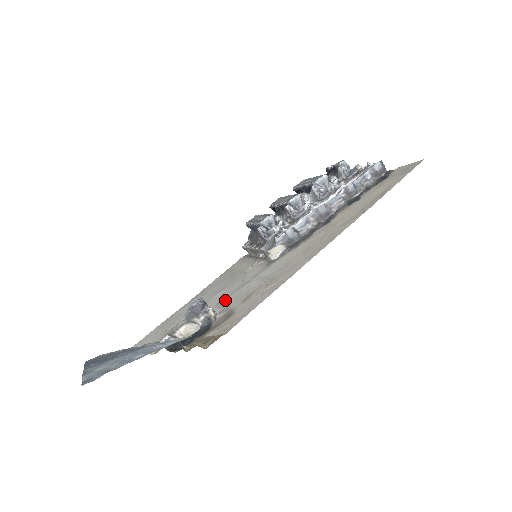
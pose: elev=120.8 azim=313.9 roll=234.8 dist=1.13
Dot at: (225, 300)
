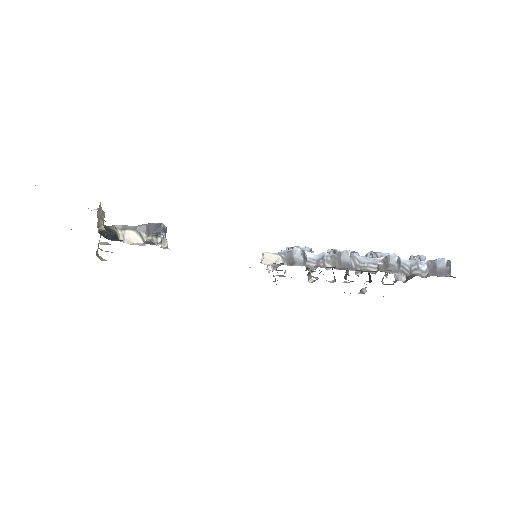
Dot at: occluded
